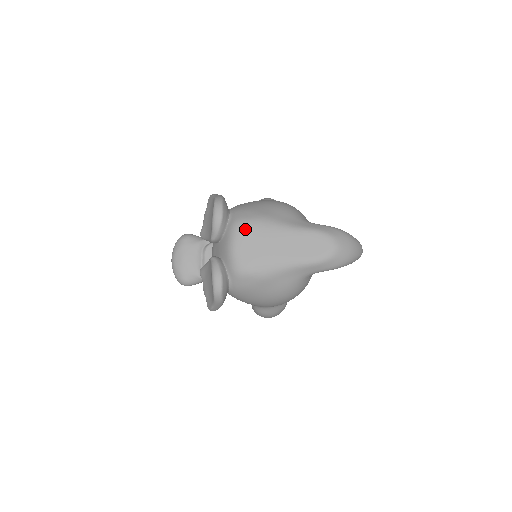
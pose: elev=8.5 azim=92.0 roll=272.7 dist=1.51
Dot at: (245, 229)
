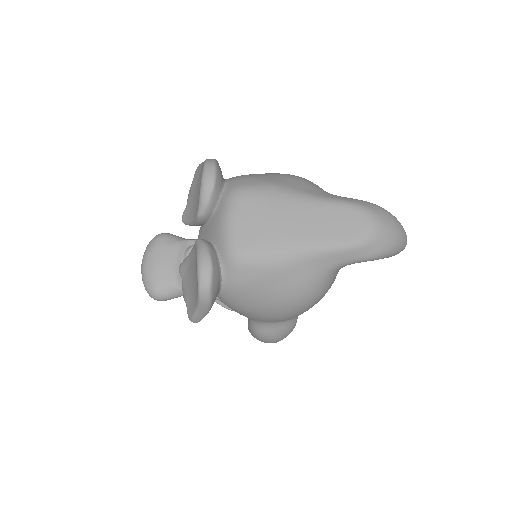
Dot at: (247, 198)
